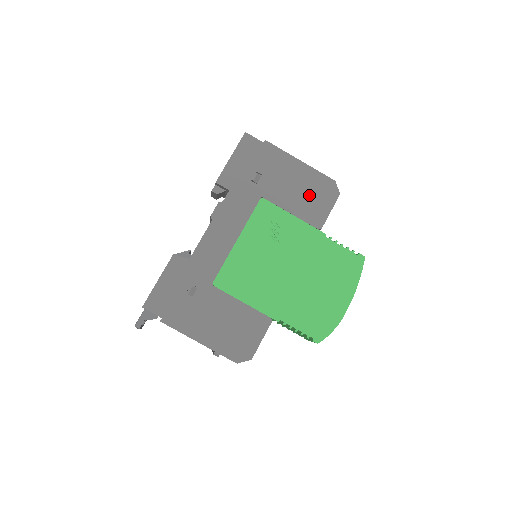
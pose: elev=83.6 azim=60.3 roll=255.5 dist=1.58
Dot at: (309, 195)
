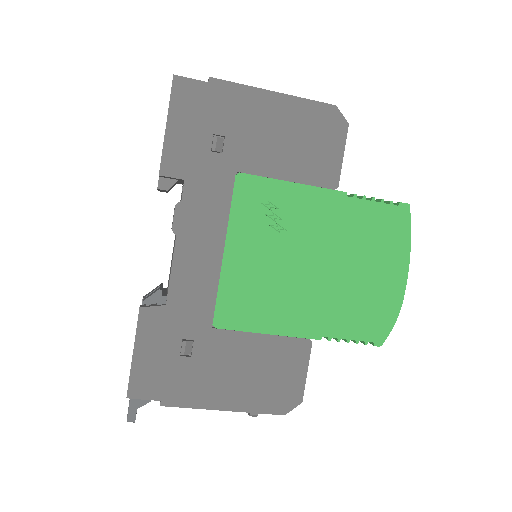
Dot at: (305, 142)
